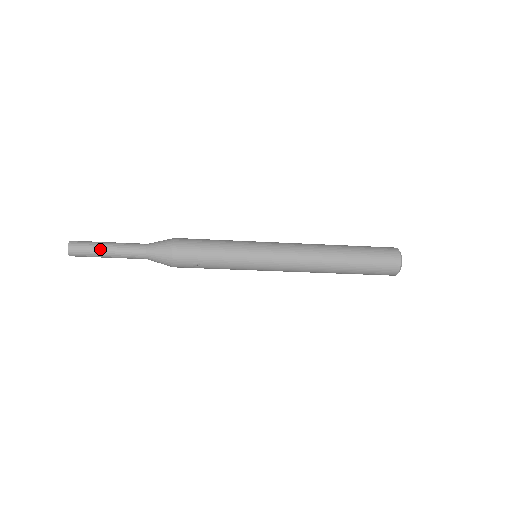
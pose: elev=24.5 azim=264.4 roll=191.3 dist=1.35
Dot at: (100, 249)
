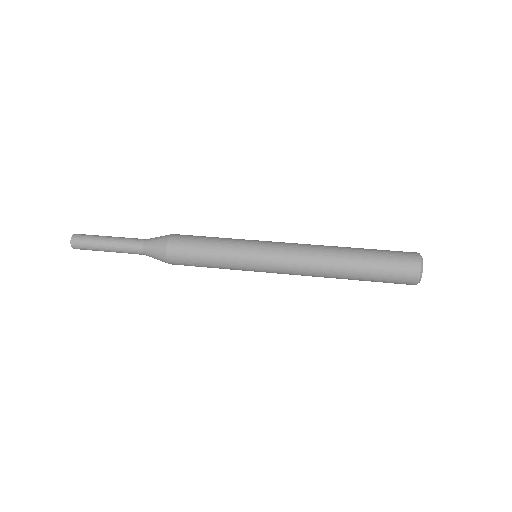
Dot at: (100, 246)
